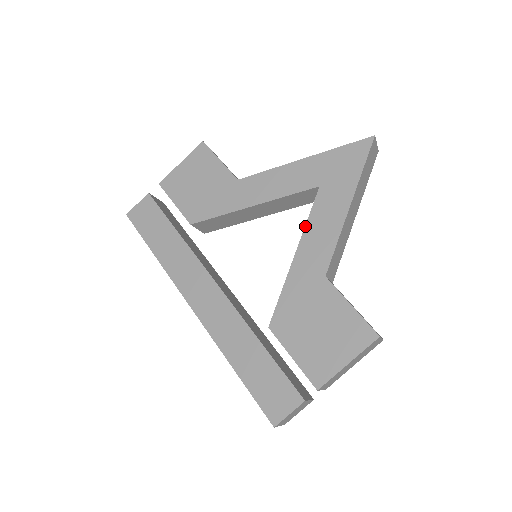
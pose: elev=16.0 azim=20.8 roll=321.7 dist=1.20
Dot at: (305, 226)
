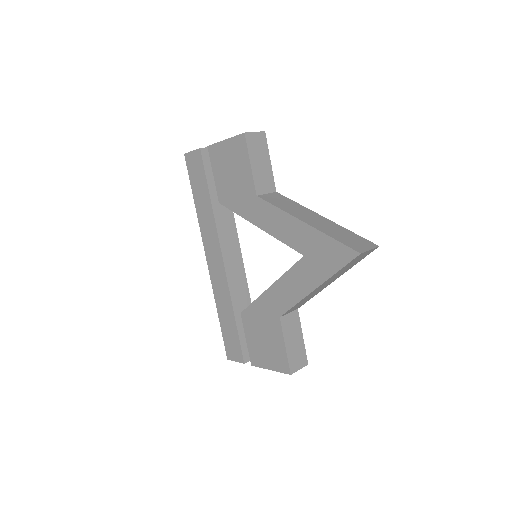
Dot at: (282, 275)
